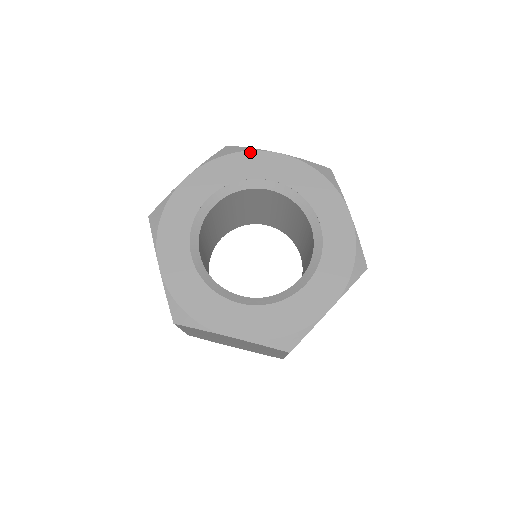
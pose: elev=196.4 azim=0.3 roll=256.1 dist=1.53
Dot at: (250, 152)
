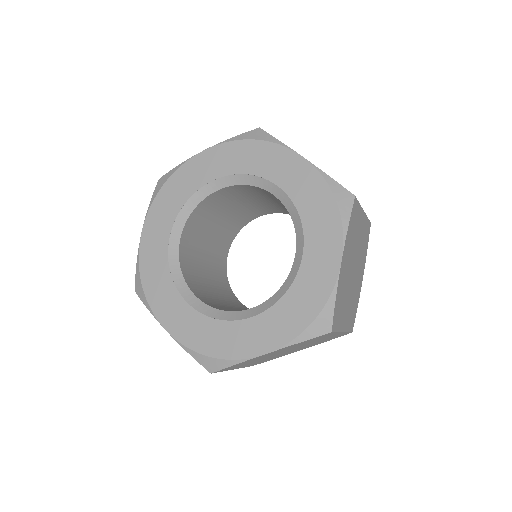
Dot at: (273, 144)
